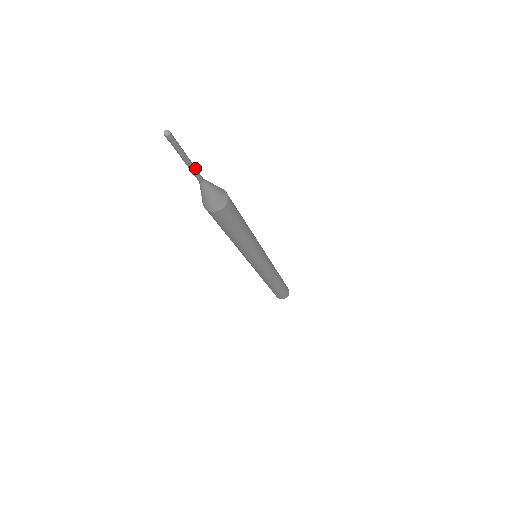
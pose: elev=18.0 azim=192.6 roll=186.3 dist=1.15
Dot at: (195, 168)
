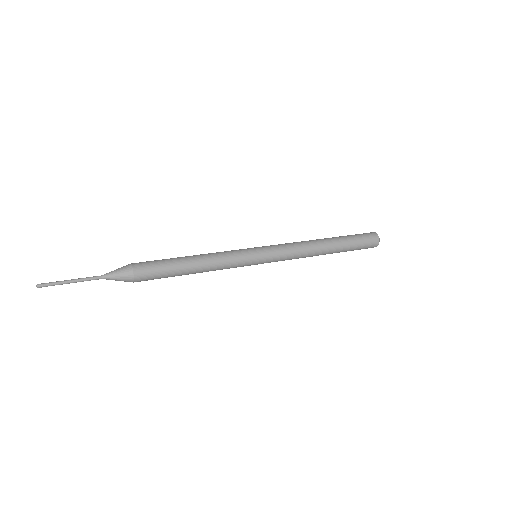
Dot at: occluded
